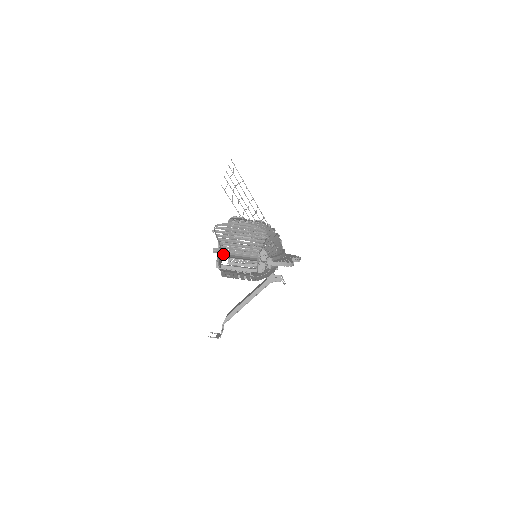
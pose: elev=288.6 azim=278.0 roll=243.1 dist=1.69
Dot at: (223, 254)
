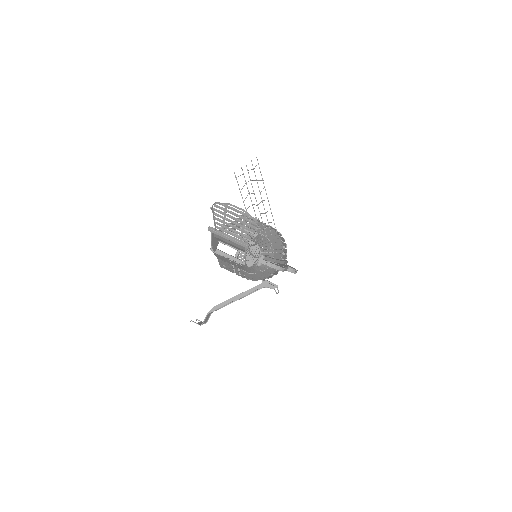
Dot at: (217, 236)
